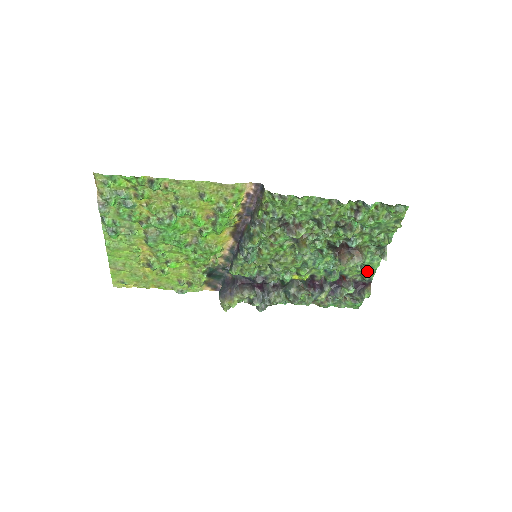
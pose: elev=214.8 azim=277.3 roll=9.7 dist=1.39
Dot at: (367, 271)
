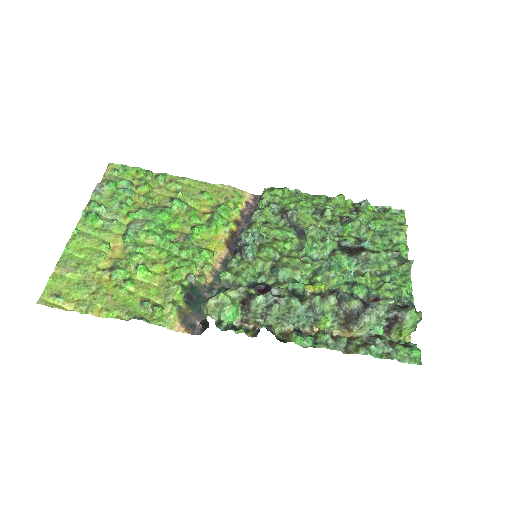
Dot at: (400, 286)
